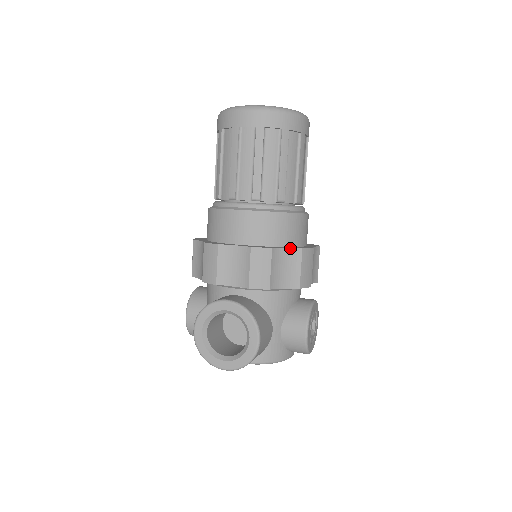
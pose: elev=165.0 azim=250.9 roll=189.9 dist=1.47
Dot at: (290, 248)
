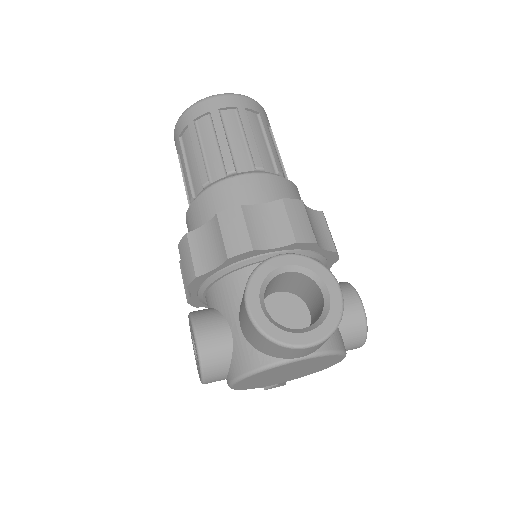
Dot at: (312, 209)
